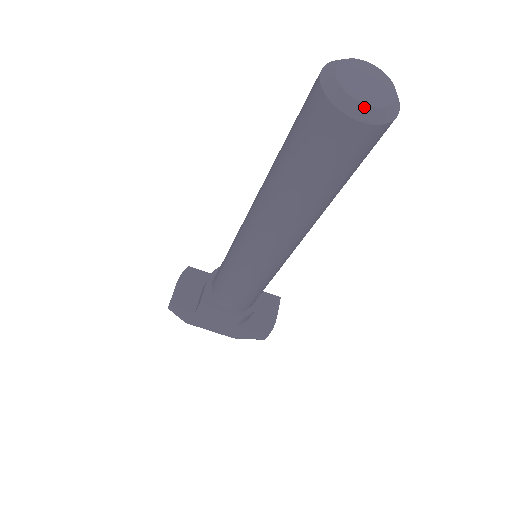
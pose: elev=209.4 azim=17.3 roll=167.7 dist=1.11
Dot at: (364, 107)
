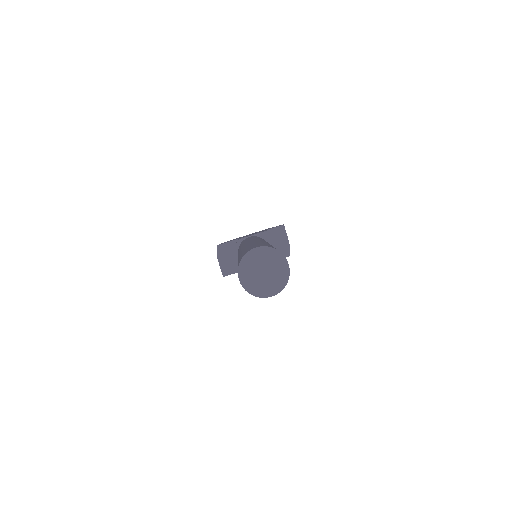
Dot at: (271, 292)
